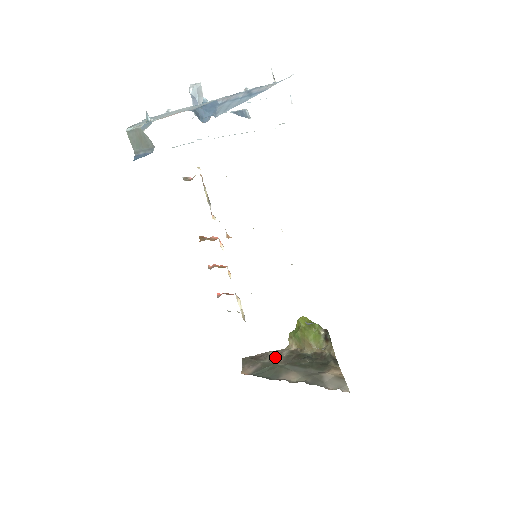
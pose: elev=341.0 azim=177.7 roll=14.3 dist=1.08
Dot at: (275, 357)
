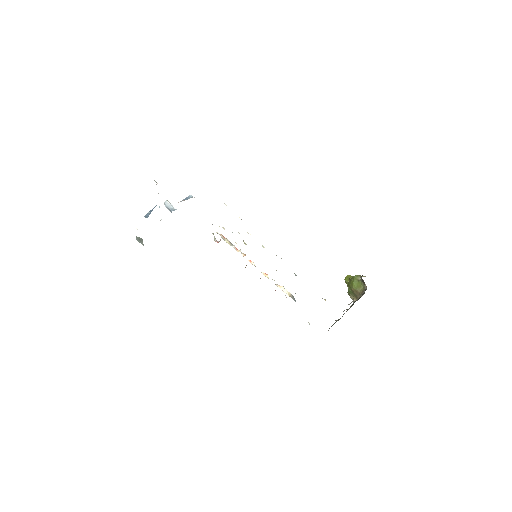
Dot at: occluded
